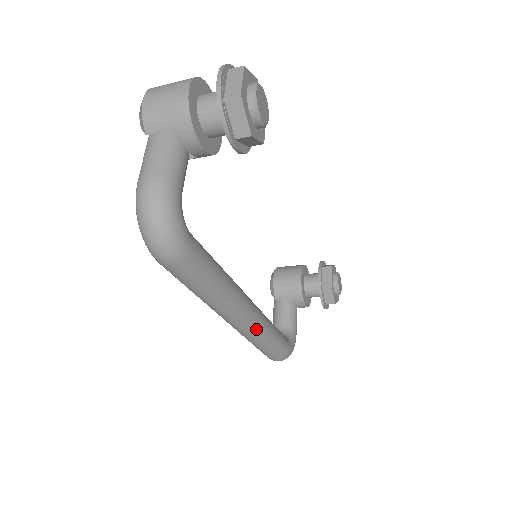
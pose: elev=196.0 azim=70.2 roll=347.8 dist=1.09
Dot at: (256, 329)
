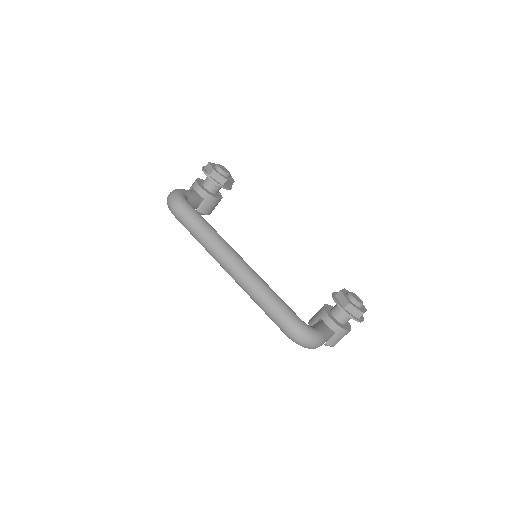
Dot at: (247, 273)
